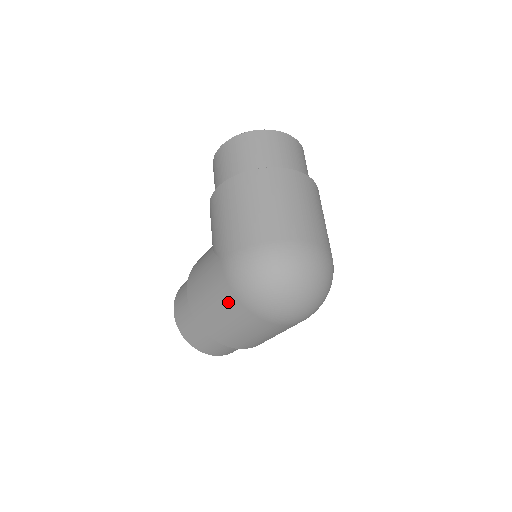
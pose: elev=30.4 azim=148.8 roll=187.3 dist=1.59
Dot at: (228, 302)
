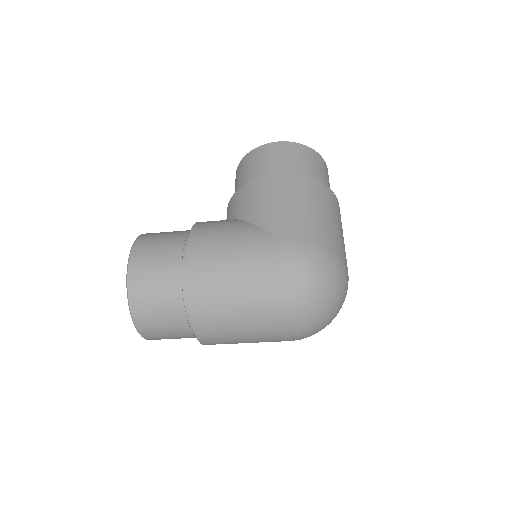
Dot at: (265, 284)
